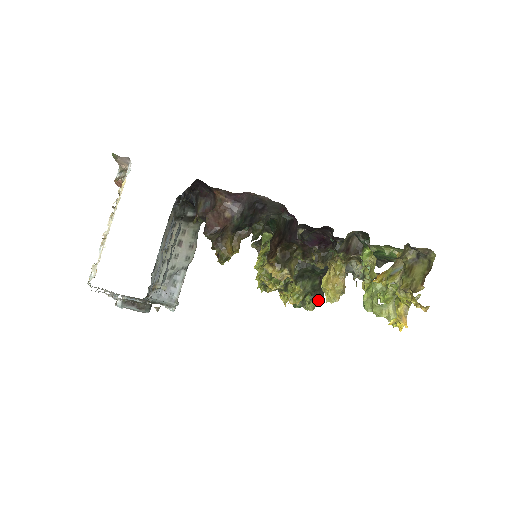
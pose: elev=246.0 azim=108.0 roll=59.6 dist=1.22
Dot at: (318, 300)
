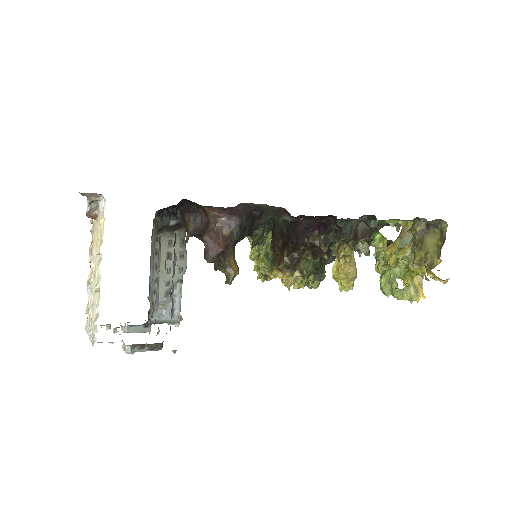
Dot at: (321, 277)
